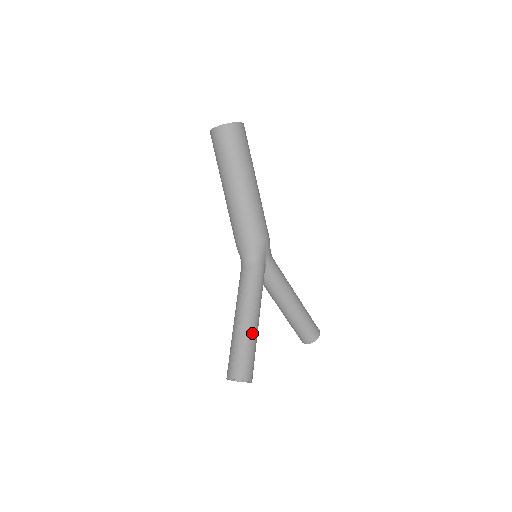
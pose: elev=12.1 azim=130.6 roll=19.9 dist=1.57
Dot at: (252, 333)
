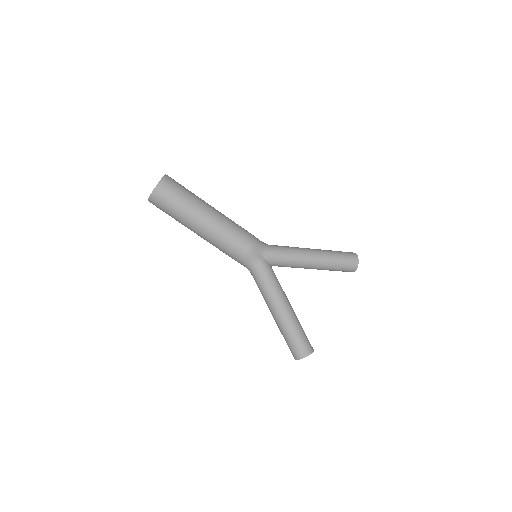
Dot at: (288, 321)
